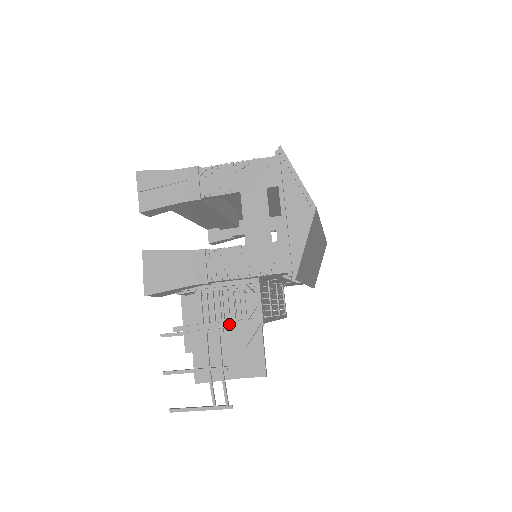
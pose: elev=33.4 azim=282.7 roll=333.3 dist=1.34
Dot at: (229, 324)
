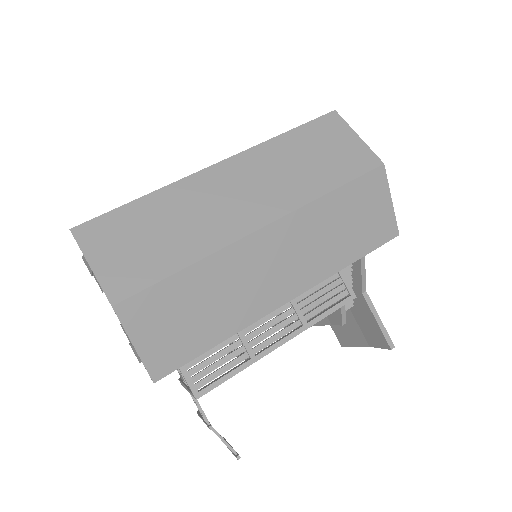
Dot at: (188, 390)
